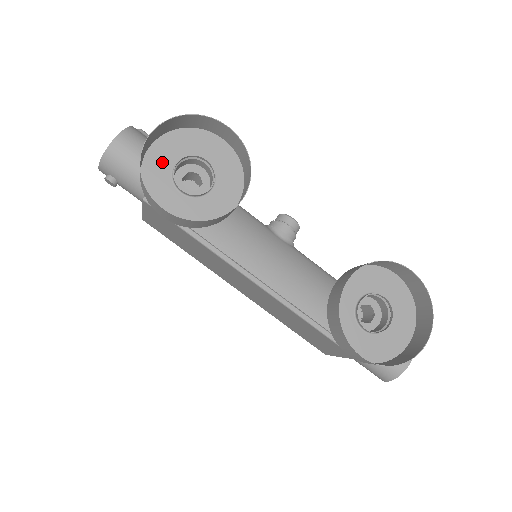
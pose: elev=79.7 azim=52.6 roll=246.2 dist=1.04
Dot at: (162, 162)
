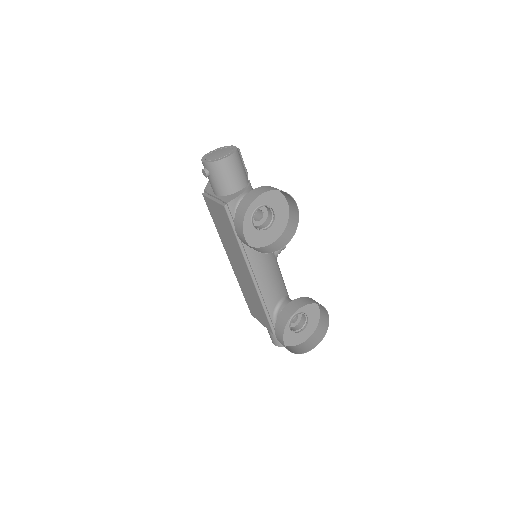
Dot at: (253, 202)
